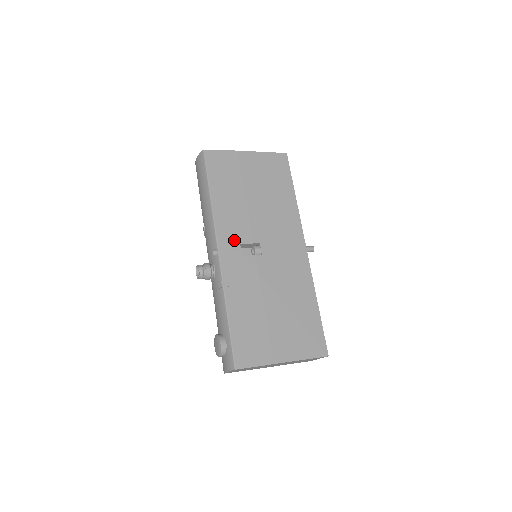
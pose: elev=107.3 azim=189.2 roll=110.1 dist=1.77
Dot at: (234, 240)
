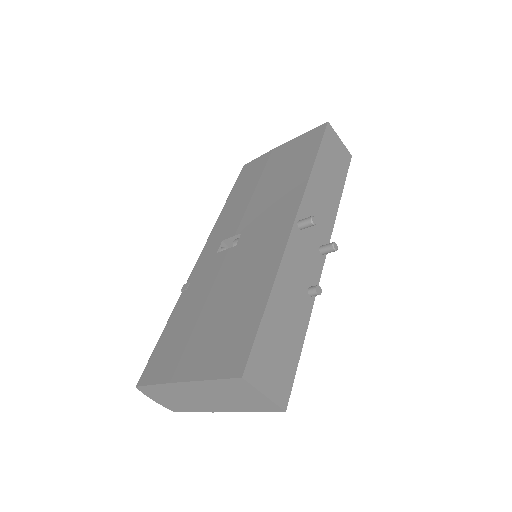
Dot at: (219, 239)
